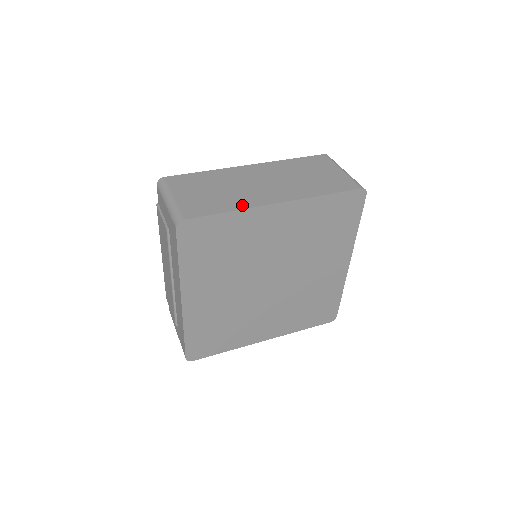
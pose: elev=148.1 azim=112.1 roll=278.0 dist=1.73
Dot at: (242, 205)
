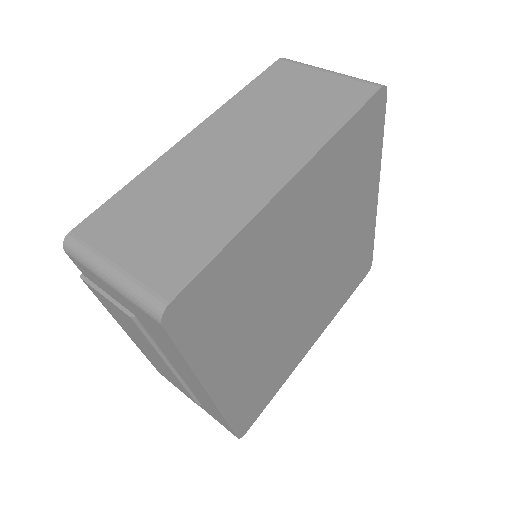
Dot at: (240, 216)
